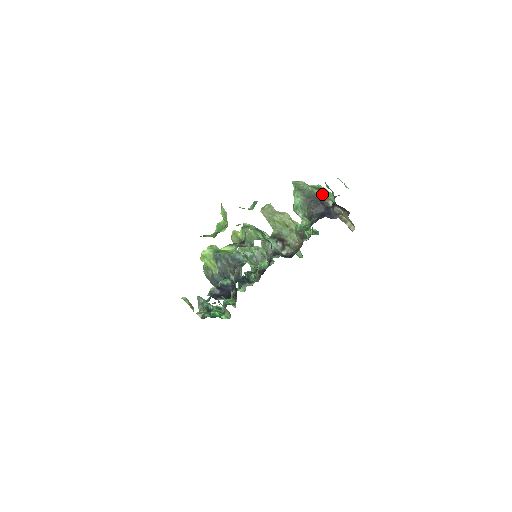
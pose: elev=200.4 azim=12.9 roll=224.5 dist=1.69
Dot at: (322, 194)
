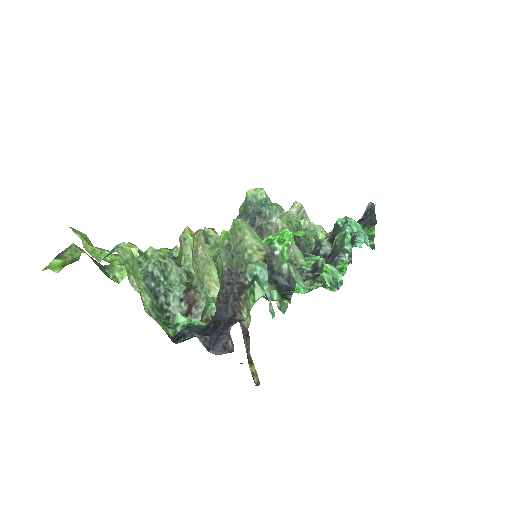
Dot at: (250, 283)
